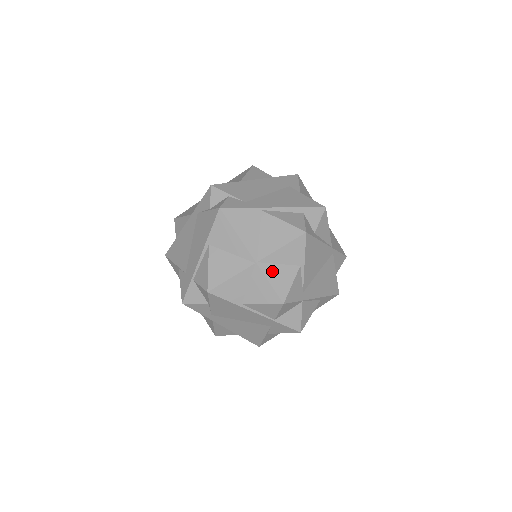
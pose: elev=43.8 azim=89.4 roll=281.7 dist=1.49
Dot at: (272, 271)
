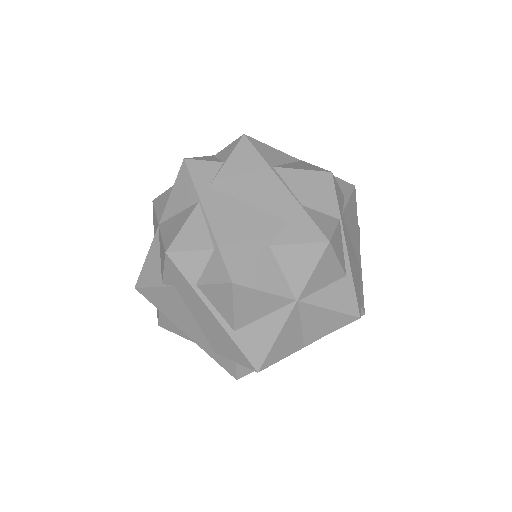
Dot at: occluded
